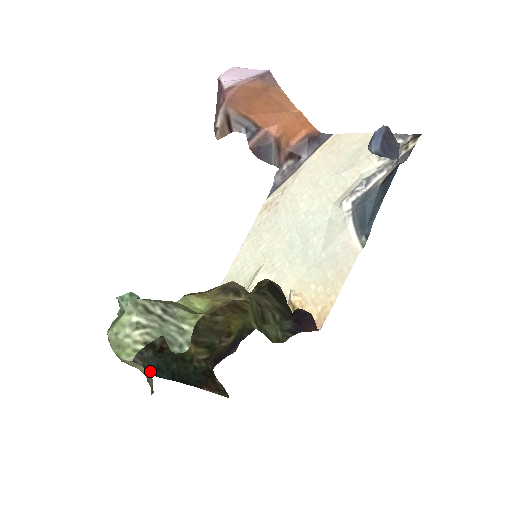
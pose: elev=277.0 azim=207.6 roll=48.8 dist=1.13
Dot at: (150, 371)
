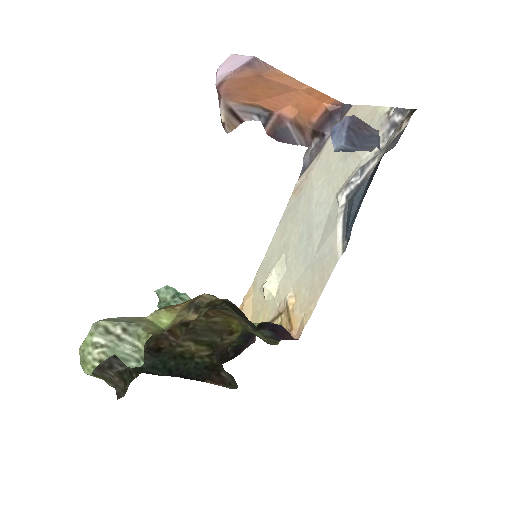
Dot at: (144, 370)
